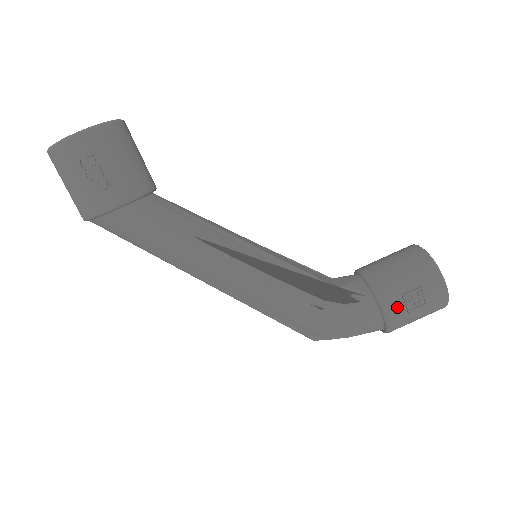
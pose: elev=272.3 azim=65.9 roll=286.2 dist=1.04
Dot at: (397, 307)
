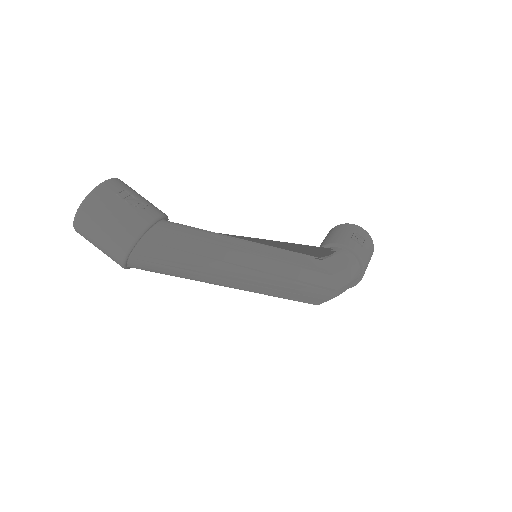
Dot at: (355, 245)
